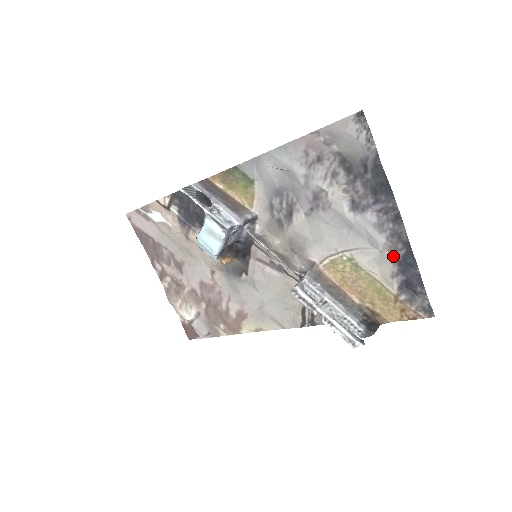
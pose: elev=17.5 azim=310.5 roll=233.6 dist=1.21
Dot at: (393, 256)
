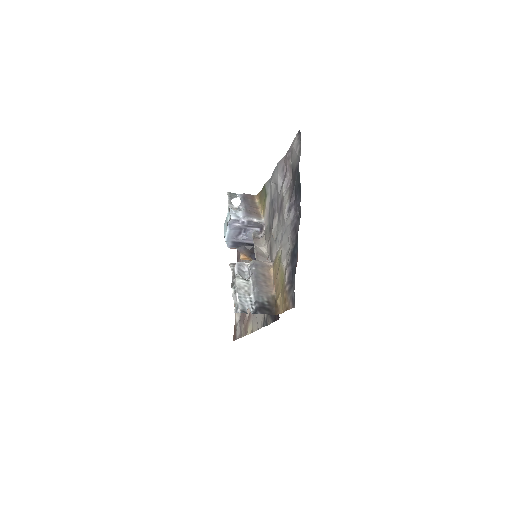
Dot at: (291, 248)
